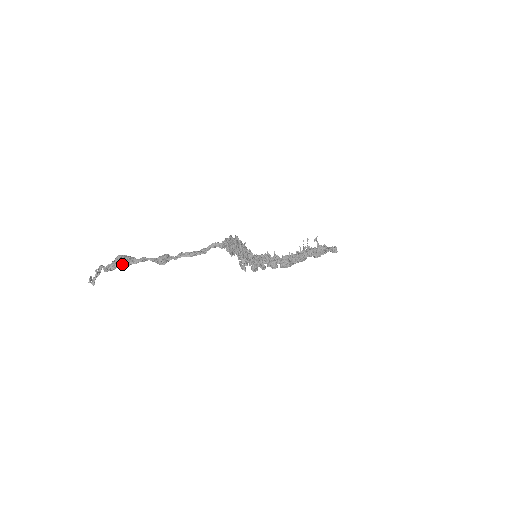
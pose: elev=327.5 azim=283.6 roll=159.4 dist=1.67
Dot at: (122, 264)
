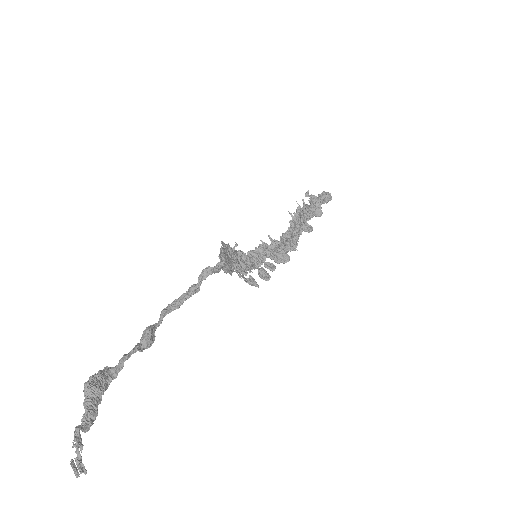
Dot at: (100, 395)
